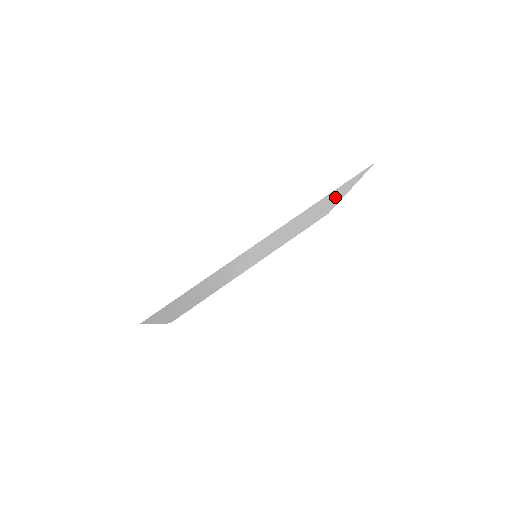
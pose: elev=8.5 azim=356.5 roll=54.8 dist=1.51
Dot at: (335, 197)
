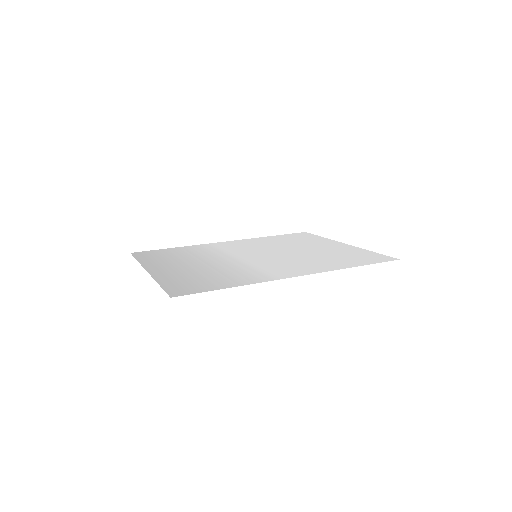
Dot at: (344, 251)
